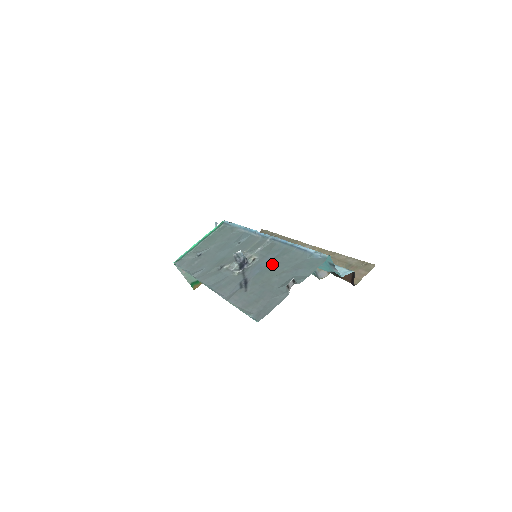
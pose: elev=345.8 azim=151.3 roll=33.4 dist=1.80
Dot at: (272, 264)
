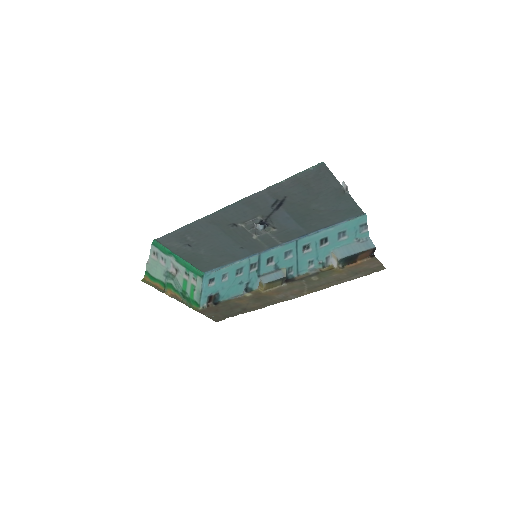
Dot at: (302, 219)
